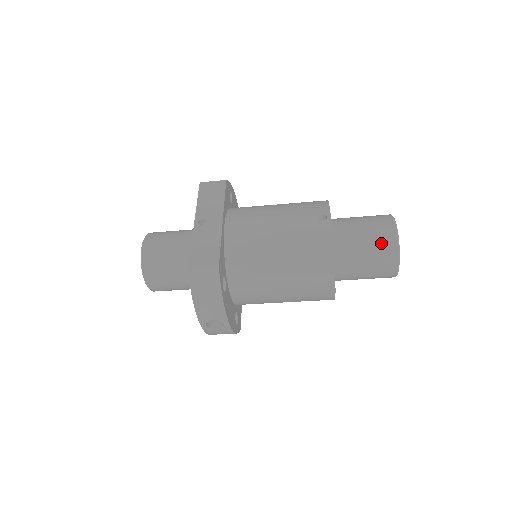
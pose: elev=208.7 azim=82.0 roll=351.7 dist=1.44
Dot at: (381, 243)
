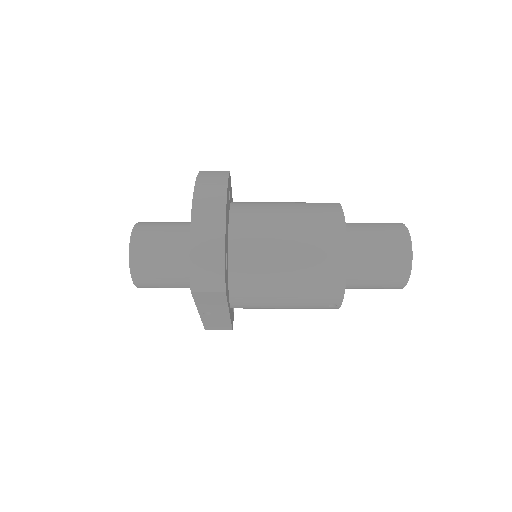
Dot at: occluded
